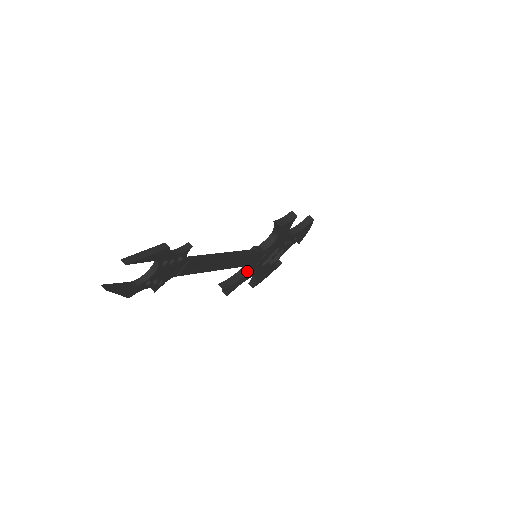
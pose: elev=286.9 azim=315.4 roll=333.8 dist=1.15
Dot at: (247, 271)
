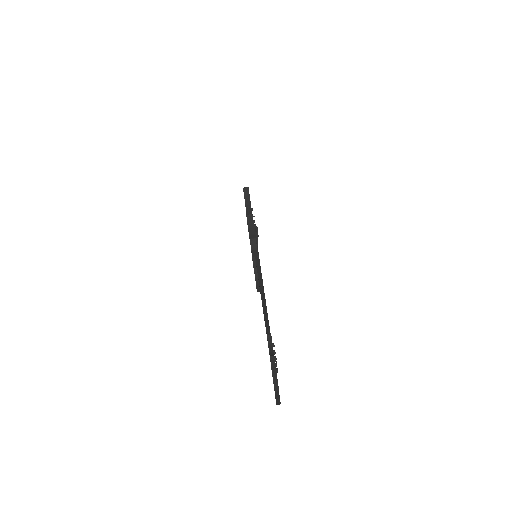
Dot at: occluded
